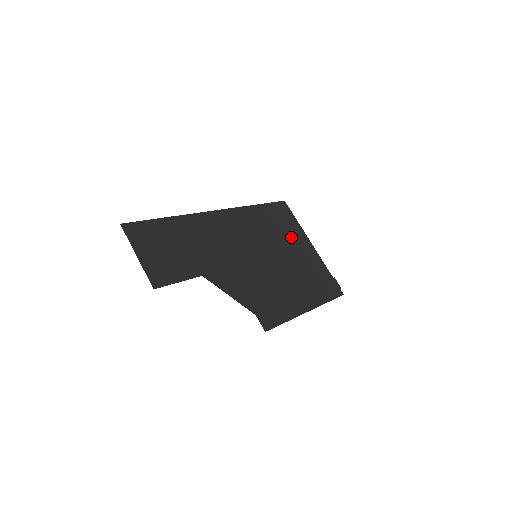
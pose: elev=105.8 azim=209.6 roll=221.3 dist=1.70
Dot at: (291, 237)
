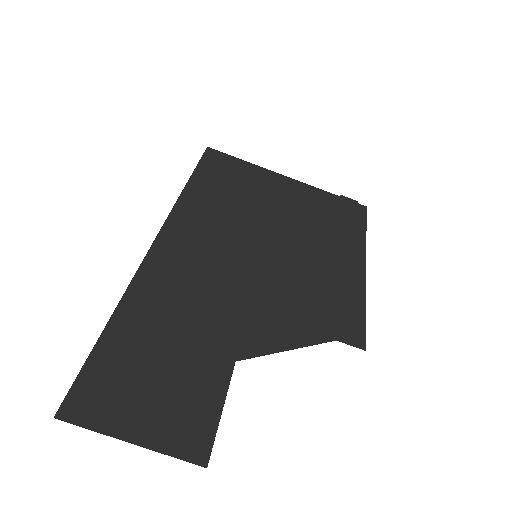
Dot at: (260, 189)
